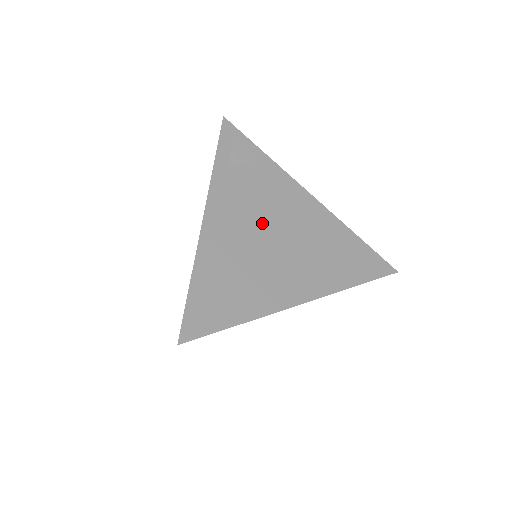
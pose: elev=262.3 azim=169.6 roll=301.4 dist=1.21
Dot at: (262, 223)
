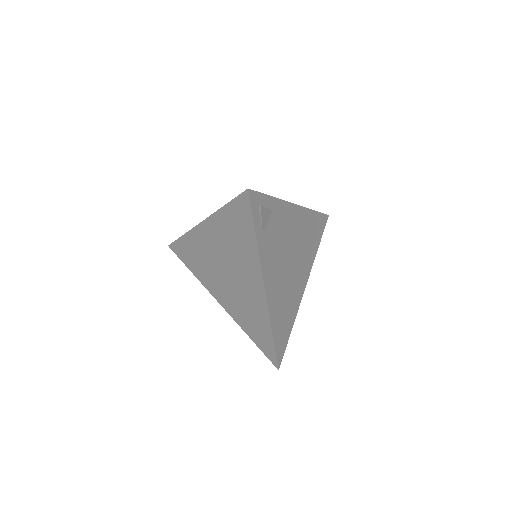
Dot at: (285, 258)
